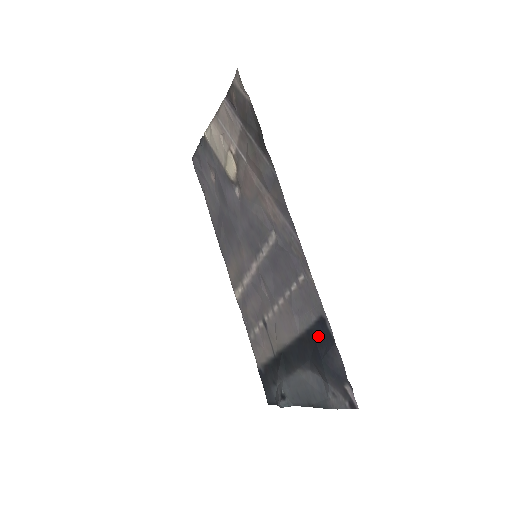
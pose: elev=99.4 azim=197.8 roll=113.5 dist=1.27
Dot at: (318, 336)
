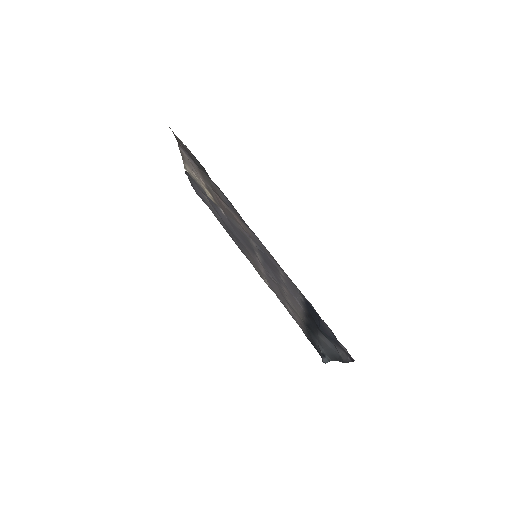
Dot at: (311, 312)
